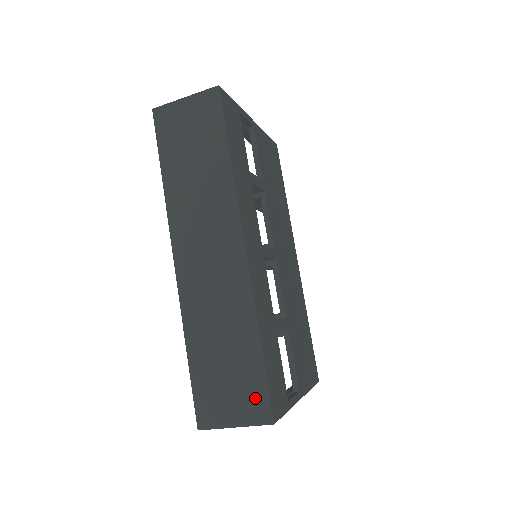
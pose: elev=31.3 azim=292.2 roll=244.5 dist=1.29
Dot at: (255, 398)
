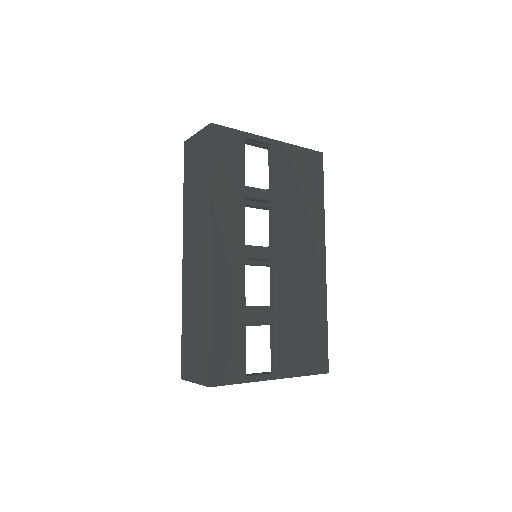
Dot at: (204, 365)
